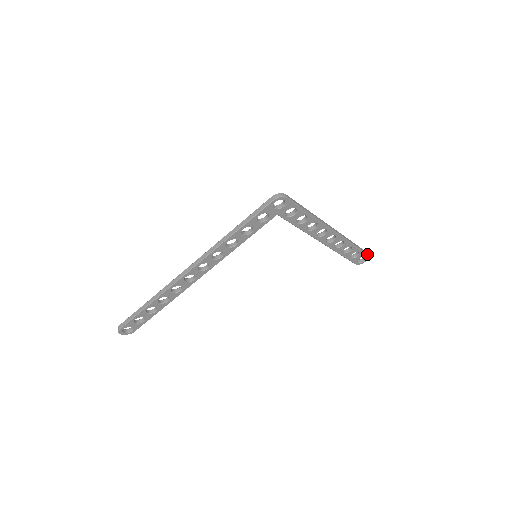
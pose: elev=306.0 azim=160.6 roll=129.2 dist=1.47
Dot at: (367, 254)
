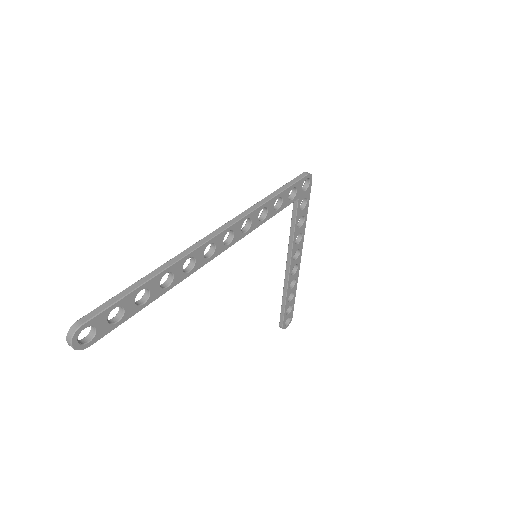
Dot at: (292, 315)
